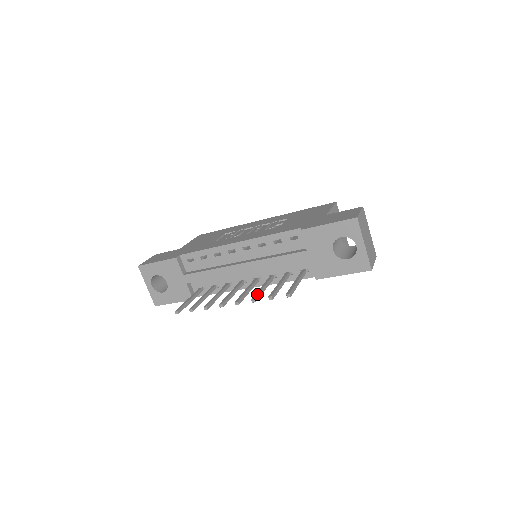
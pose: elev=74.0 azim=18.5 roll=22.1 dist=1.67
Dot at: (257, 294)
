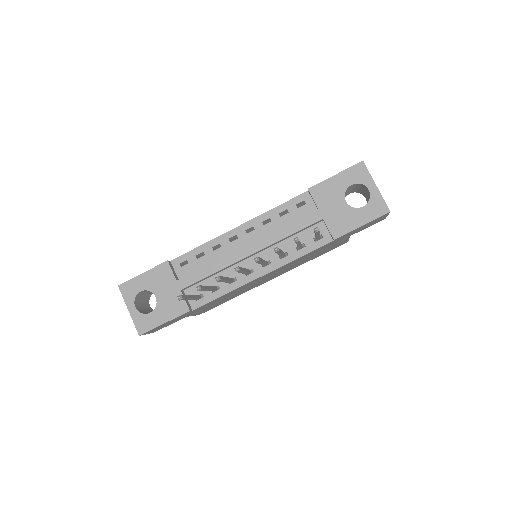
Dot at: occluded
